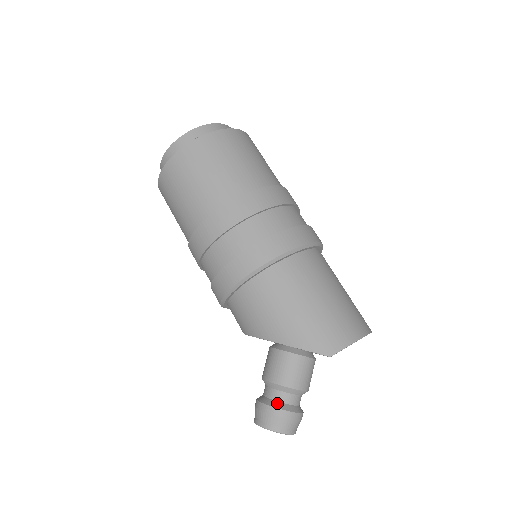
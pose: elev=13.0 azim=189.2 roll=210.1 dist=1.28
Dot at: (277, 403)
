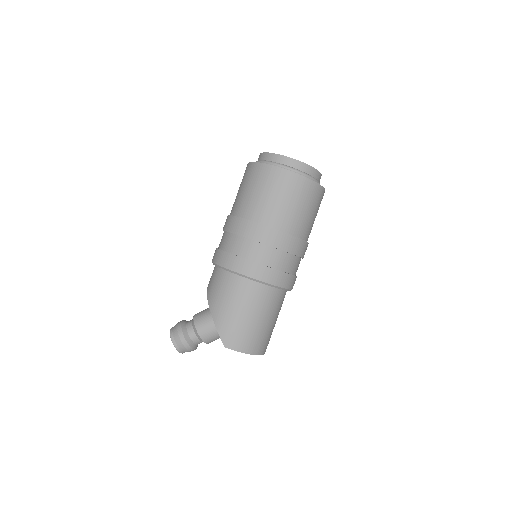
Dot at: (187, 334)
